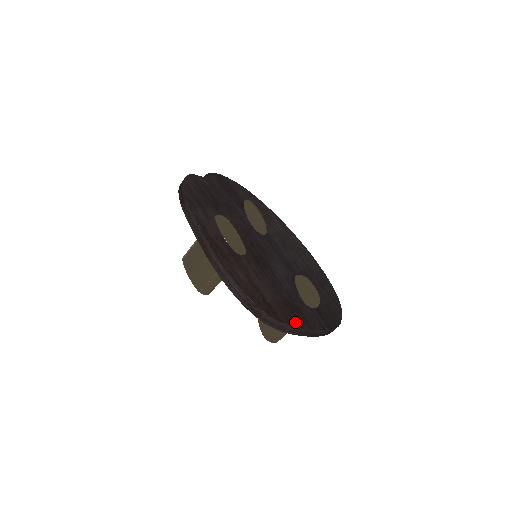
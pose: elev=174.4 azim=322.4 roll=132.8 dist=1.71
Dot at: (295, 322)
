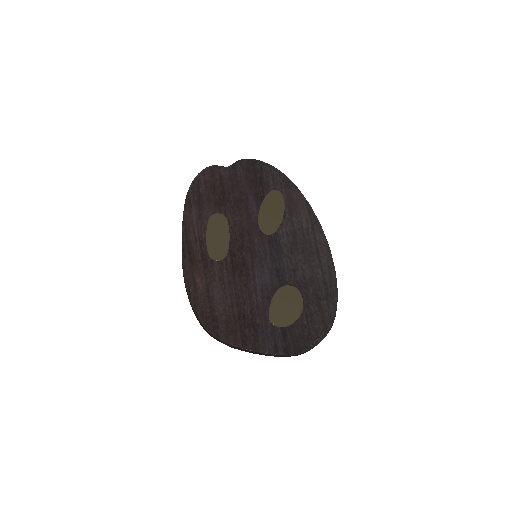
Dot at: (237, 340)
